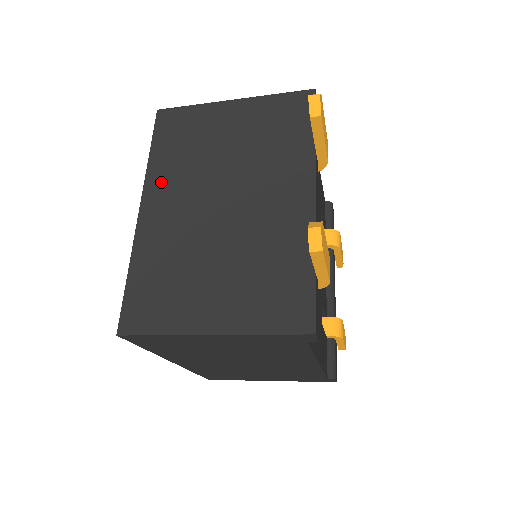
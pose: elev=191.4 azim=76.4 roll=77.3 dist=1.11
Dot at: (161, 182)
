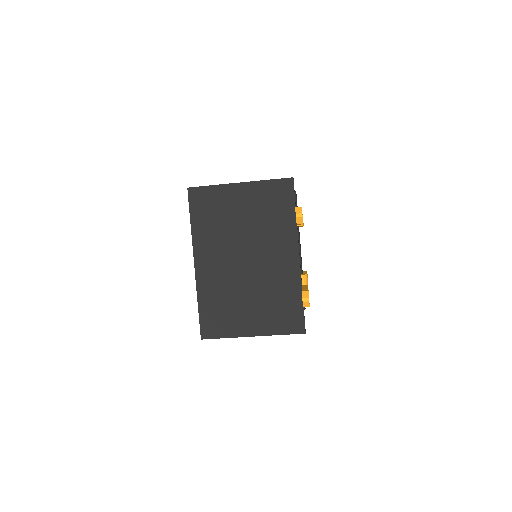
Dot at: (204, 245)
